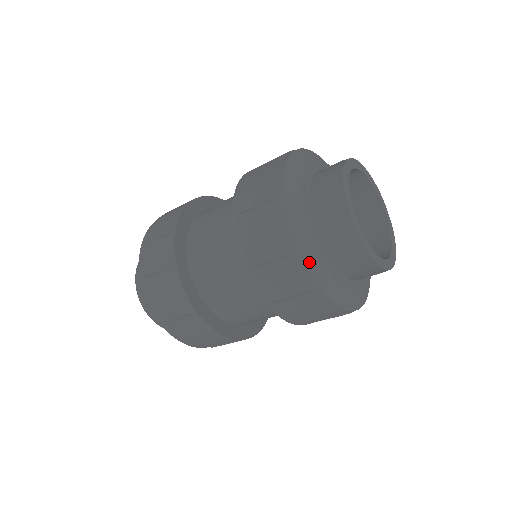
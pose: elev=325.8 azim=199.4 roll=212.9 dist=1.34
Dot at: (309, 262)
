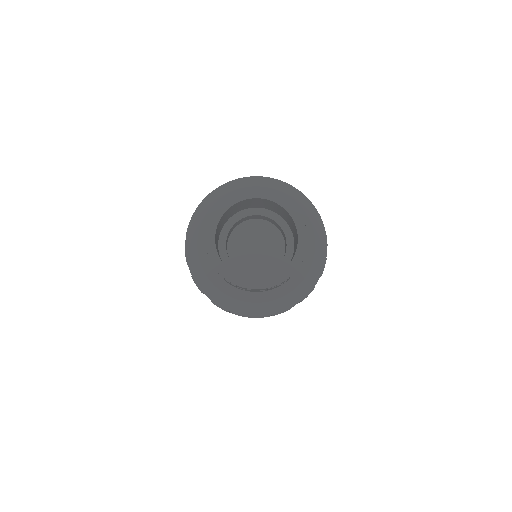
Dot at: (188, 253)
